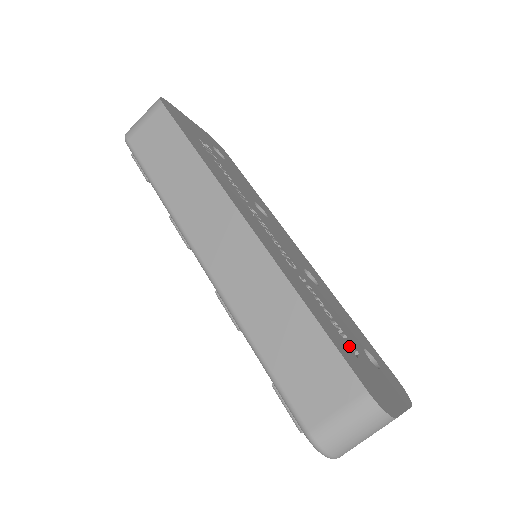
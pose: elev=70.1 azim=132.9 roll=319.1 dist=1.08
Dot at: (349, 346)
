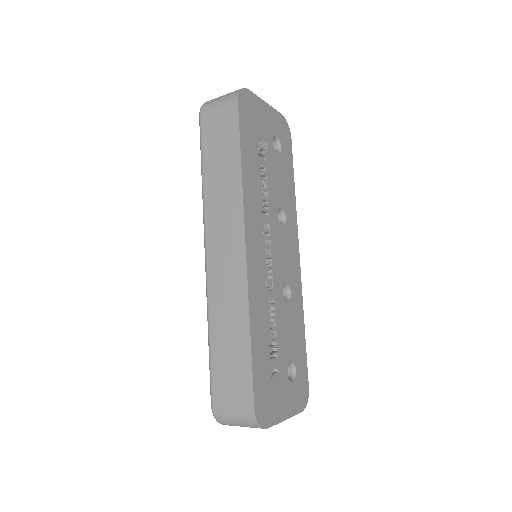
Dot at: (271, 366)
